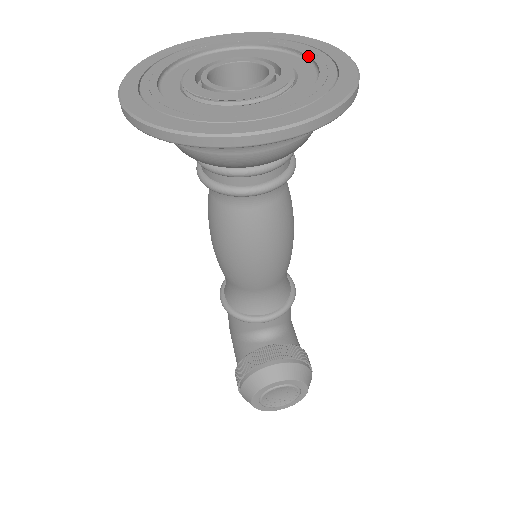
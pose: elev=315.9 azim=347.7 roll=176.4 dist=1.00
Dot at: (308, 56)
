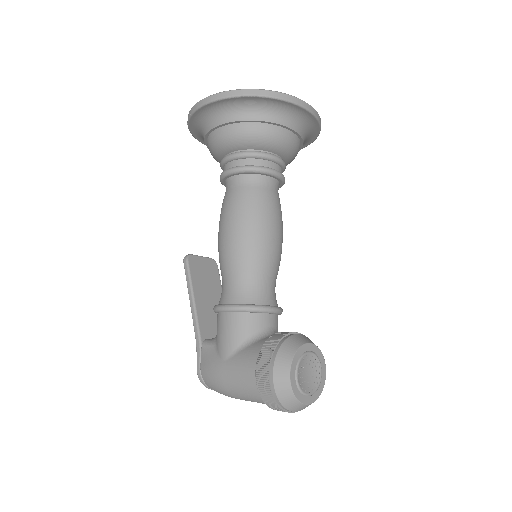
Dot at: occluded
